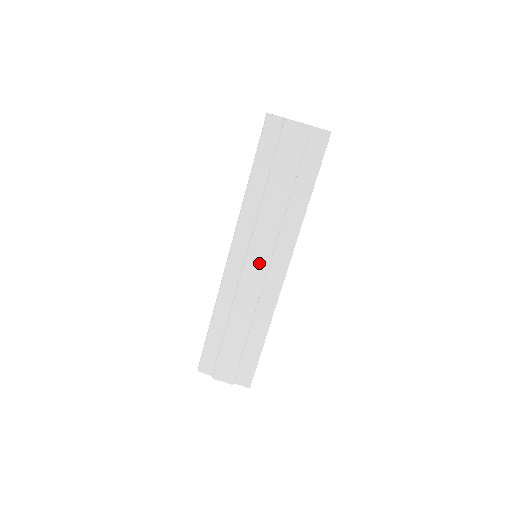
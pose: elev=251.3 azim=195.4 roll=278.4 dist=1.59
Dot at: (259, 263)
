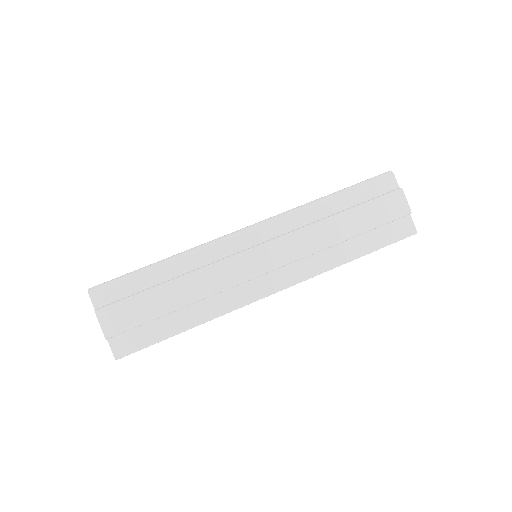
Dot at: (266, 260)
